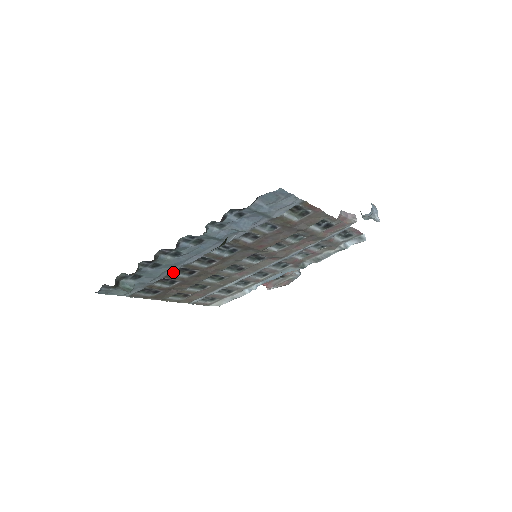
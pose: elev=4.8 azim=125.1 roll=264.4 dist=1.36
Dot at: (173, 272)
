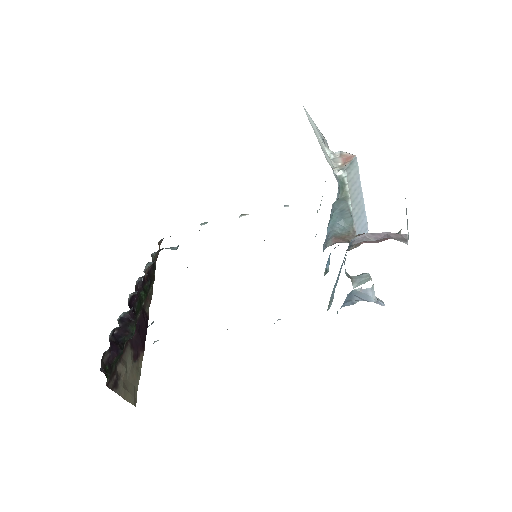
Dot at: occluded
